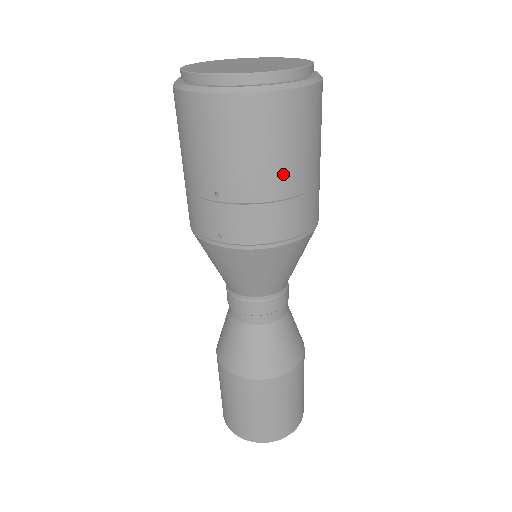
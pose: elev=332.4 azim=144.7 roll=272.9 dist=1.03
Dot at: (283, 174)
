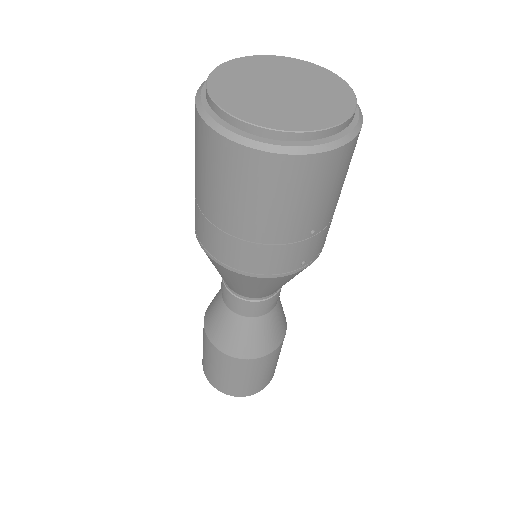
Dot at: (227, 212)
